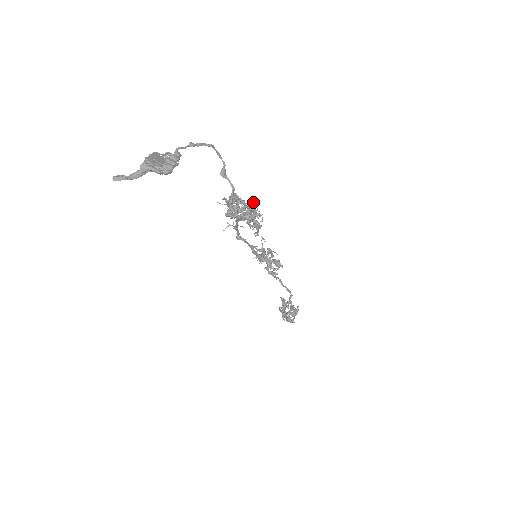
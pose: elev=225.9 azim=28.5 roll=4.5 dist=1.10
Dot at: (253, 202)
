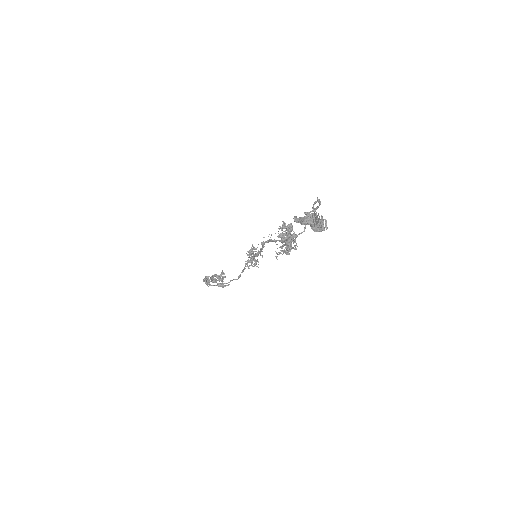
Dot at: occluded
